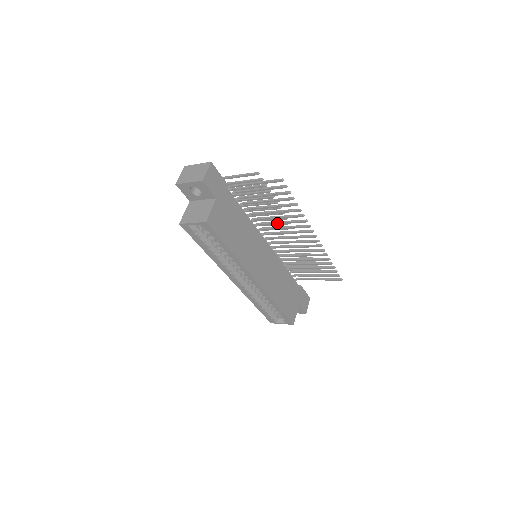
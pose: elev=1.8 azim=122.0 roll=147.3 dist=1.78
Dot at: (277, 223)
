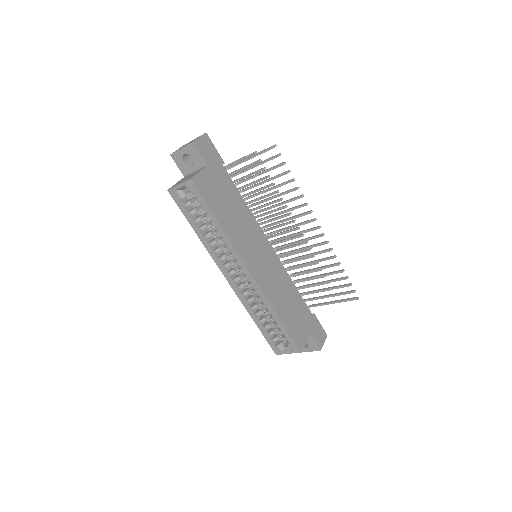
Dot at: (278, 214)
